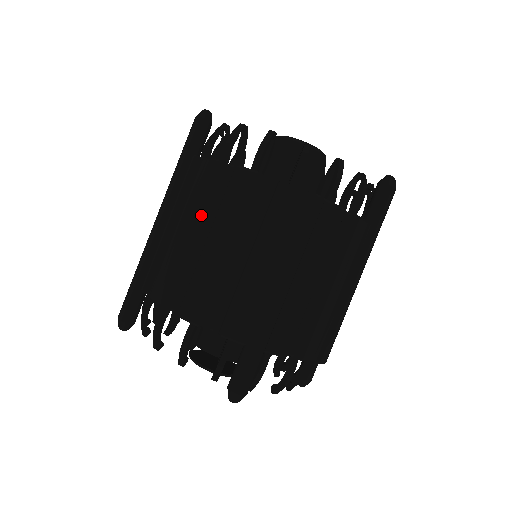
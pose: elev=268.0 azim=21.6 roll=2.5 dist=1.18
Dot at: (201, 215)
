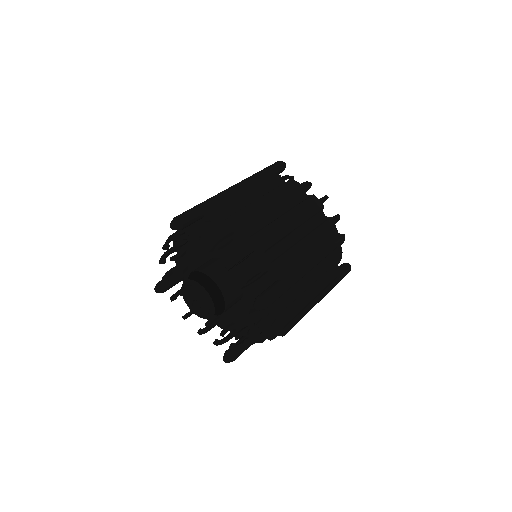
Dot at: (284, 201)
